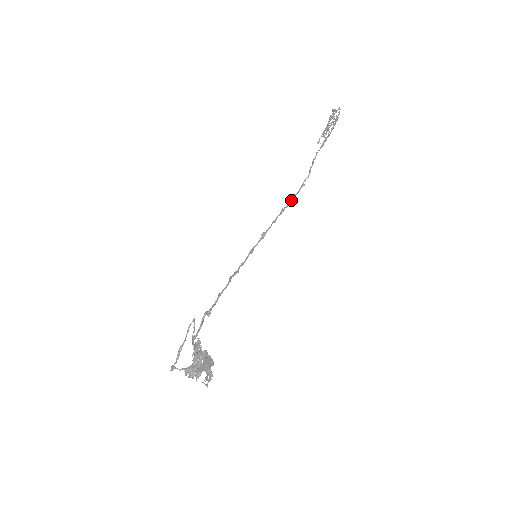
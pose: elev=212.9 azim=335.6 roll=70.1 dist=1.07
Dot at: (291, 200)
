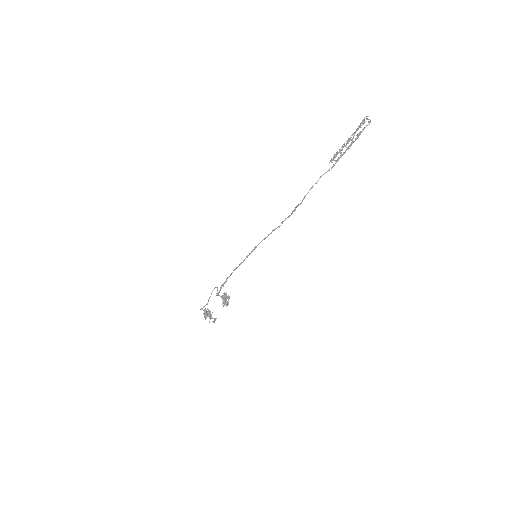
Dot at: (281, 223)
